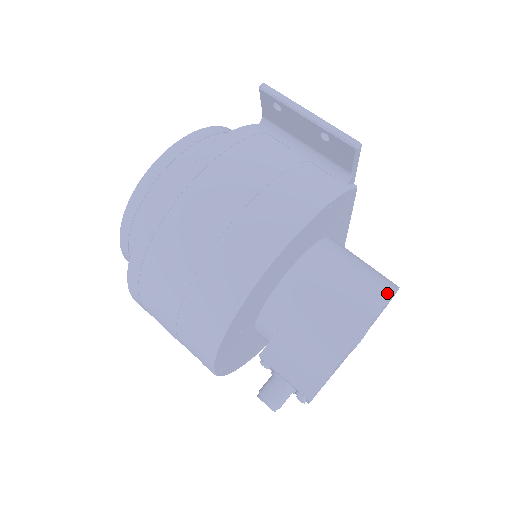
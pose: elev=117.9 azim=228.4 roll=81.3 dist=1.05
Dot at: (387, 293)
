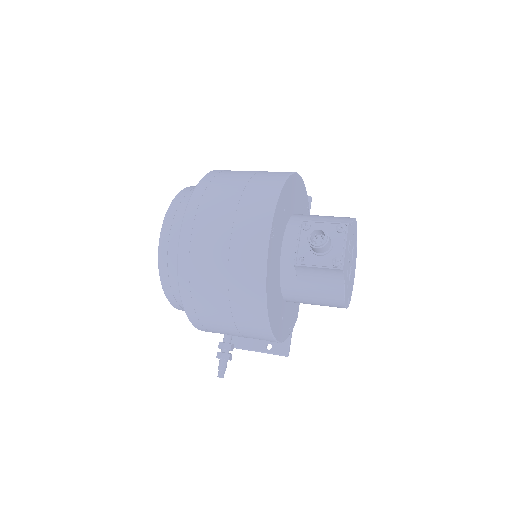
Dot at: occluded
